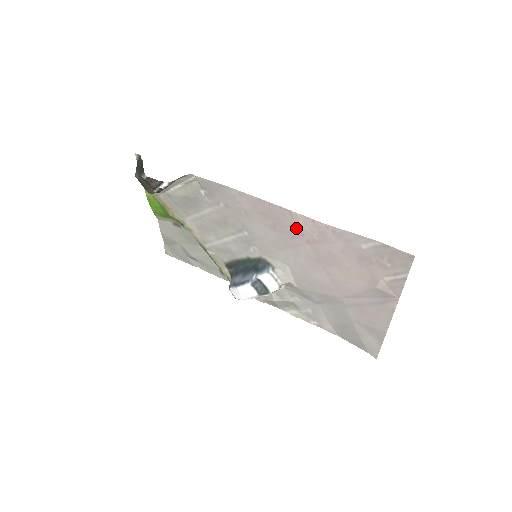
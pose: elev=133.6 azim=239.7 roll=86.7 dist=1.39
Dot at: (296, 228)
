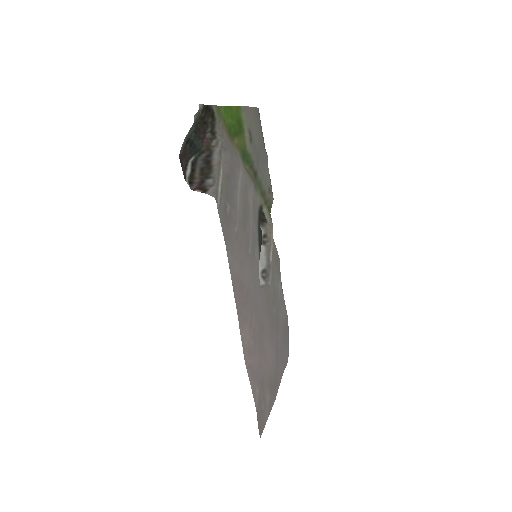
Dot at: (248, 322)
